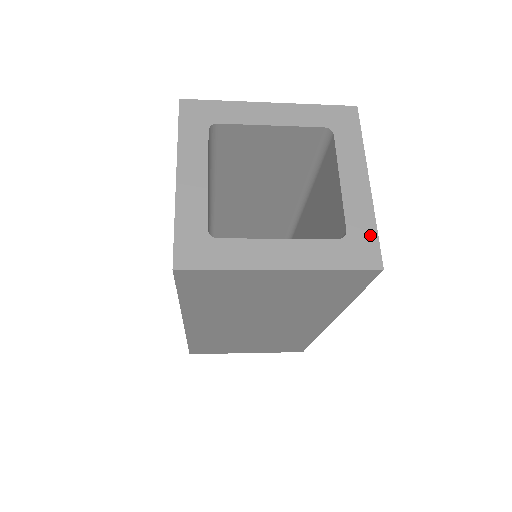
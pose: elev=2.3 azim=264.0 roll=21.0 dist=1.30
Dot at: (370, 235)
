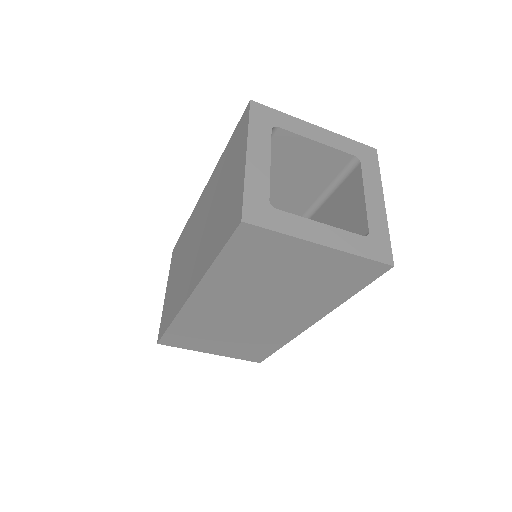
Dot at: (385, 239)
